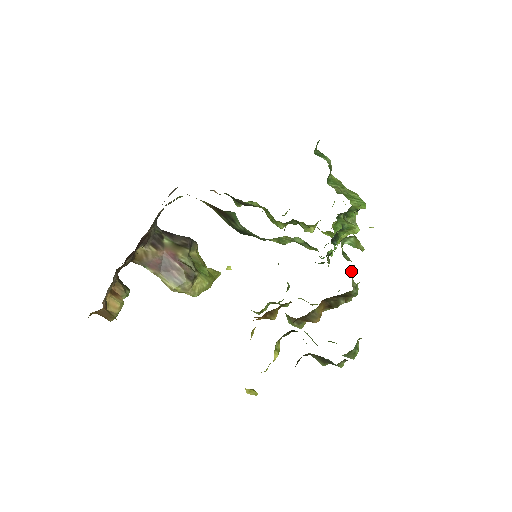
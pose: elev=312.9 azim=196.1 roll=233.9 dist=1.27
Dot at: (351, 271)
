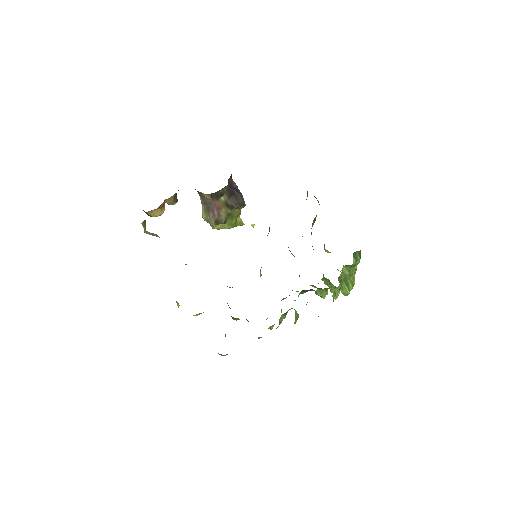
Dot at: occluded
